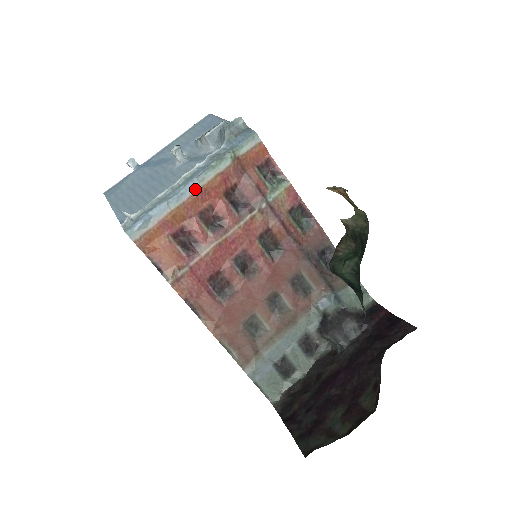
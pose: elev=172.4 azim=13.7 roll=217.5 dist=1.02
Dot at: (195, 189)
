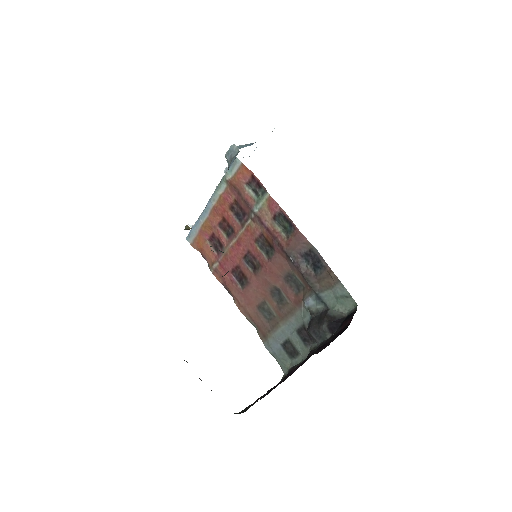
Dot at: (211, 207)
